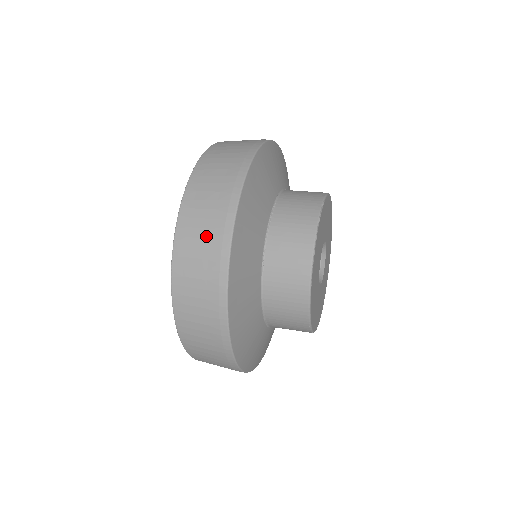
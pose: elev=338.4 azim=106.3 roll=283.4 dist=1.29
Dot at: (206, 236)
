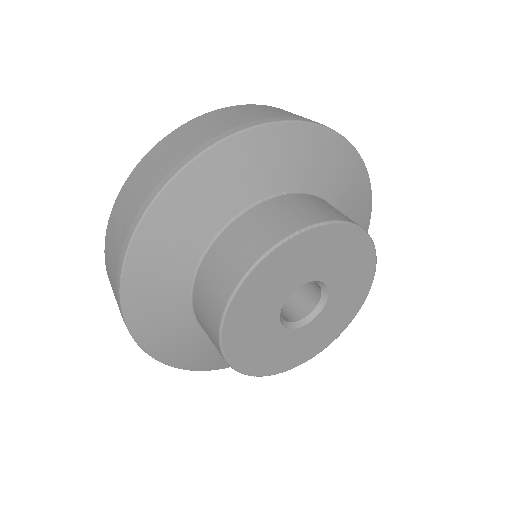
Dot at: (150, 177)
